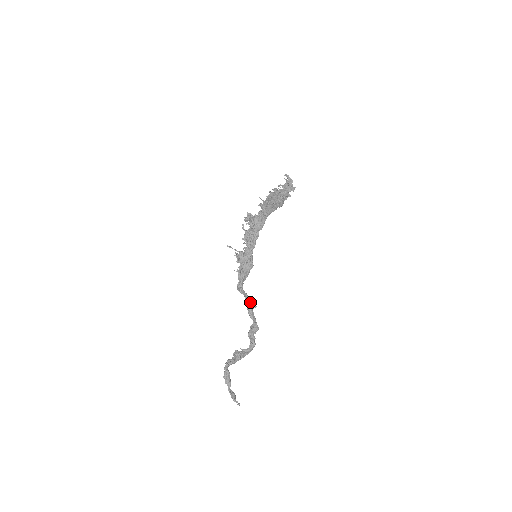
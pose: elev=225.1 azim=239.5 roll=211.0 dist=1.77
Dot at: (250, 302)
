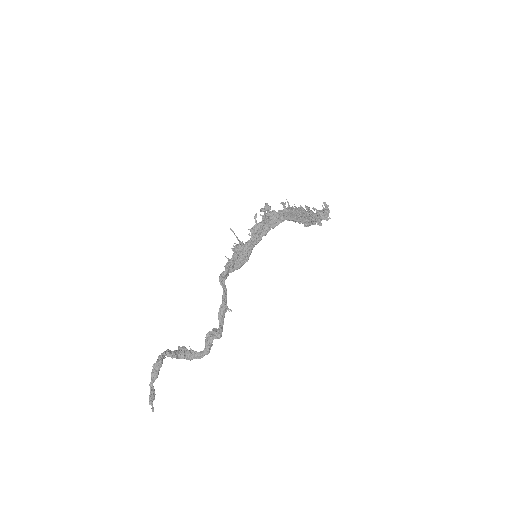
Dot at: (226, 300)
